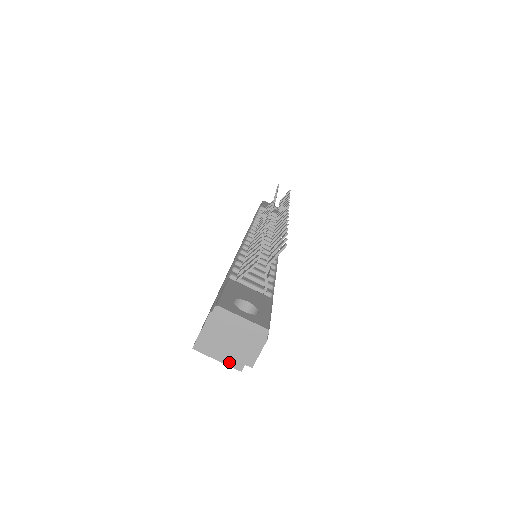
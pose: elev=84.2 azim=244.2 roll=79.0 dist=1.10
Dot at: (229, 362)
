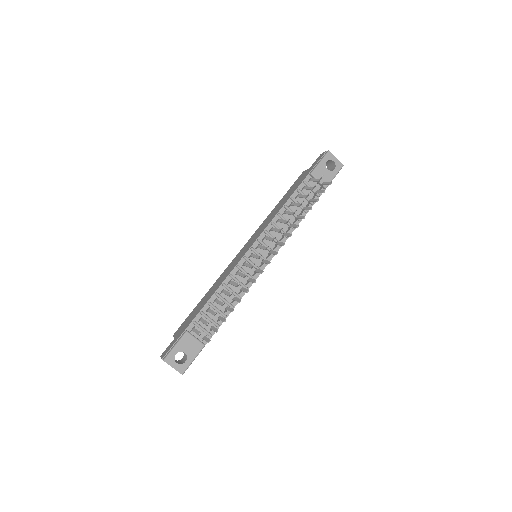
Dot at: occluded
